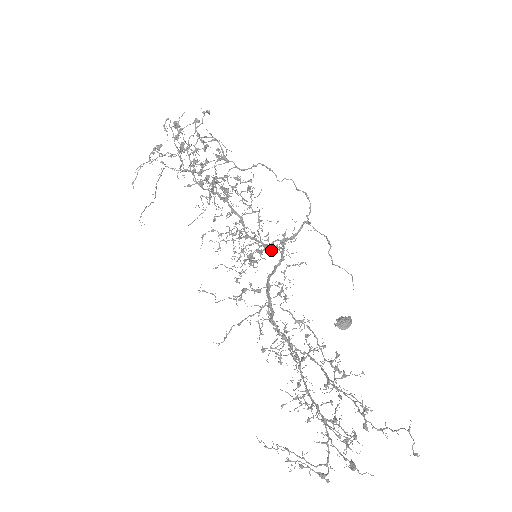
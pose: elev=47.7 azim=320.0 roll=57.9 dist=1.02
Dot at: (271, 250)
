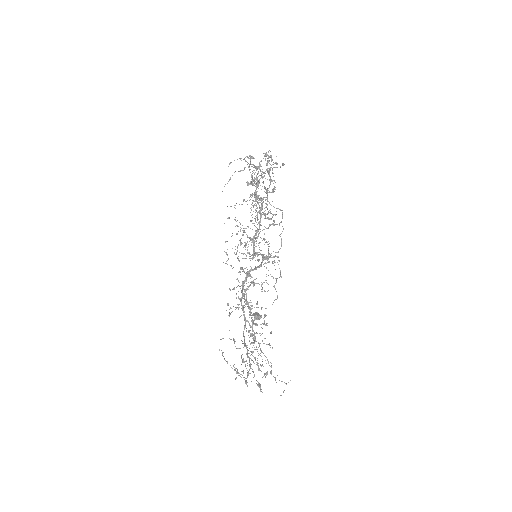
Dot at: (268, 261)
